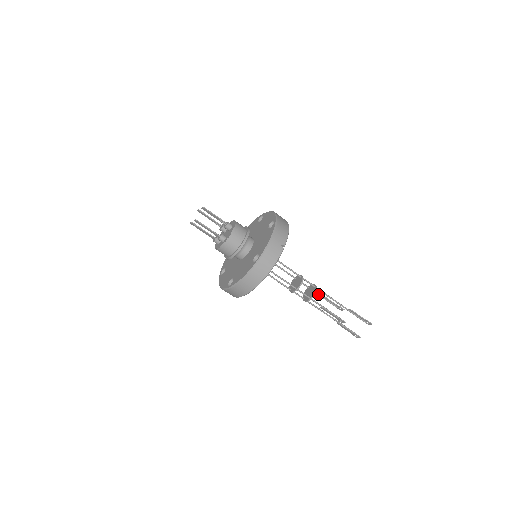
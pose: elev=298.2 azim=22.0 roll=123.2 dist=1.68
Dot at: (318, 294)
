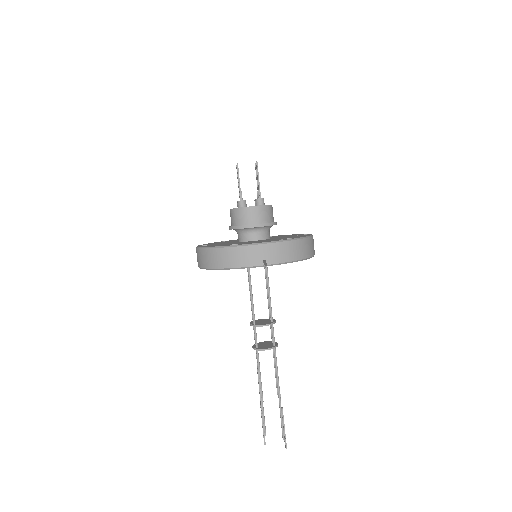
Dot at: (274, 358)
